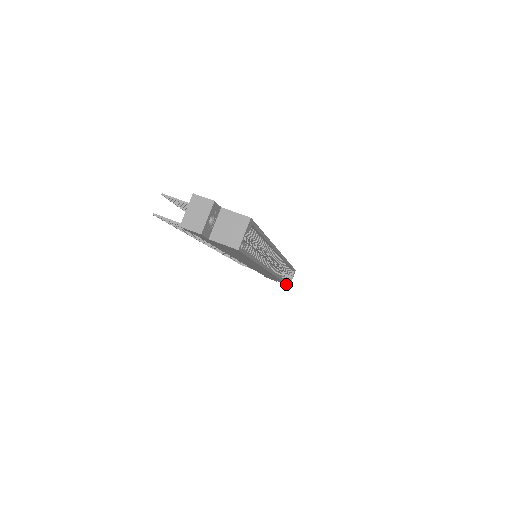
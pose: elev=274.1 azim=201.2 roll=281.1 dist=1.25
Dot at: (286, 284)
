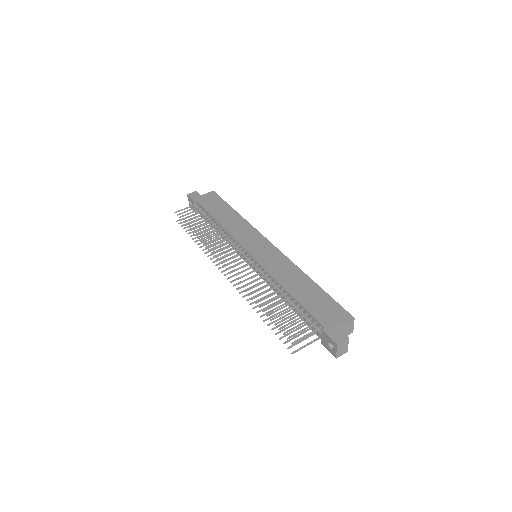
Dot at: occluded
